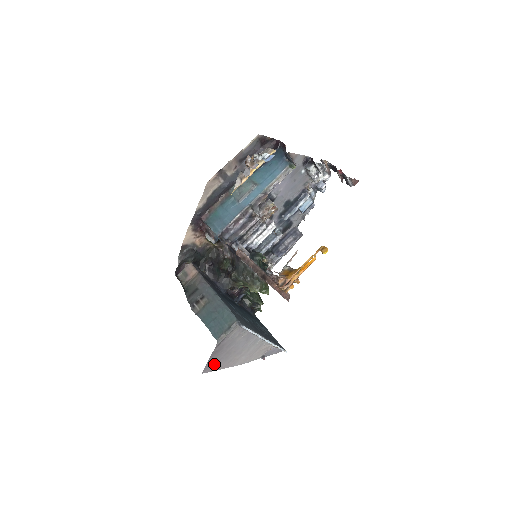
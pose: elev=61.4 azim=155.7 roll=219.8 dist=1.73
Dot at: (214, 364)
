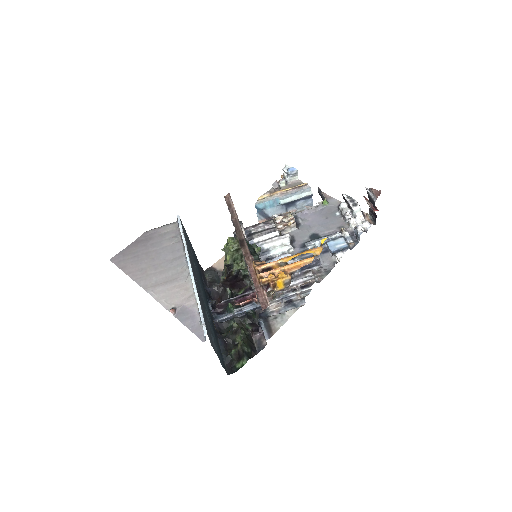
Dot at: (127, 259)
